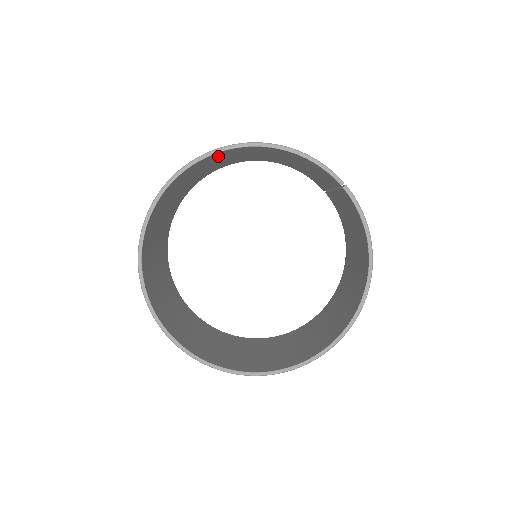
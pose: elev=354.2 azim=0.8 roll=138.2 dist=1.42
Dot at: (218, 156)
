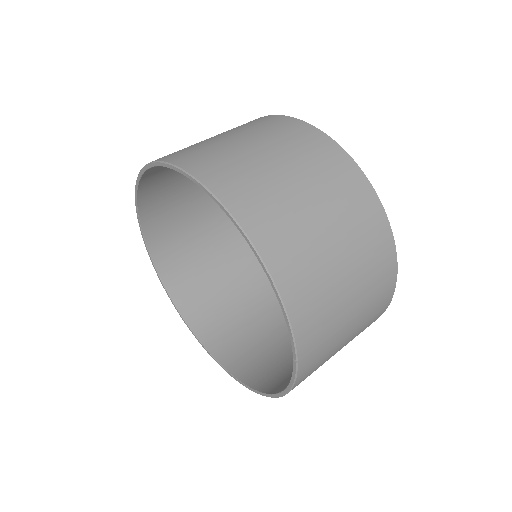
Dot at: (243, 190)
